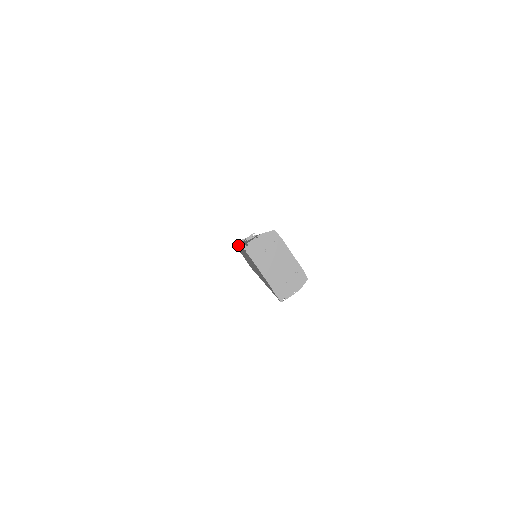
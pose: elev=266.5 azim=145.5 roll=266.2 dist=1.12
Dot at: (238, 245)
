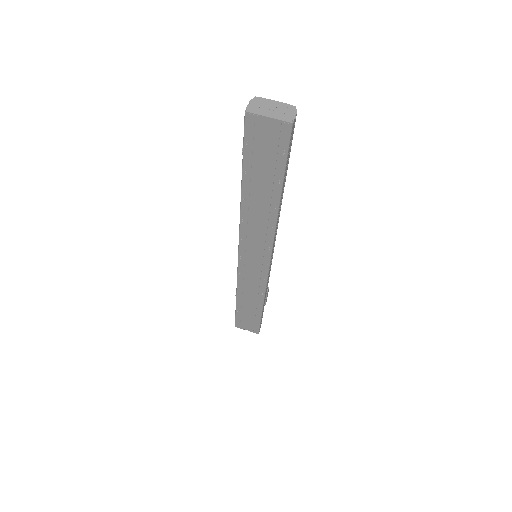
Dot at: (238, 252)
